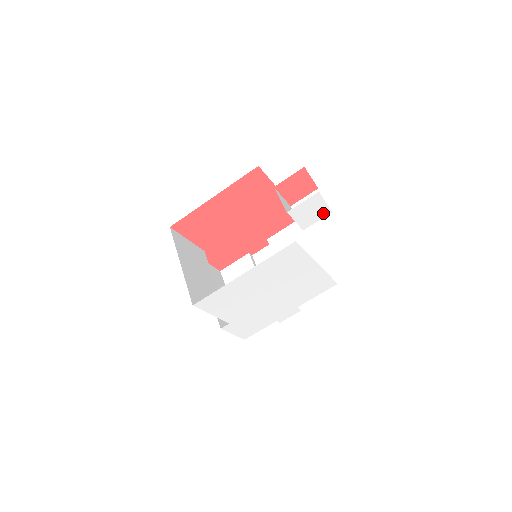
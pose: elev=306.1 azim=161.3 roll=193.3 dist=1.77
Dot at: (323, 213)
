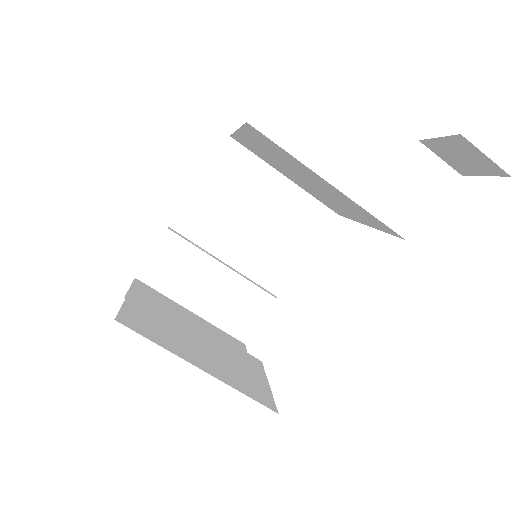
Dot at: occluded
